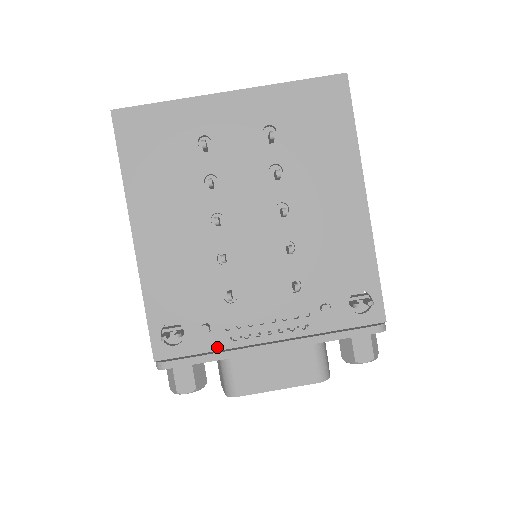
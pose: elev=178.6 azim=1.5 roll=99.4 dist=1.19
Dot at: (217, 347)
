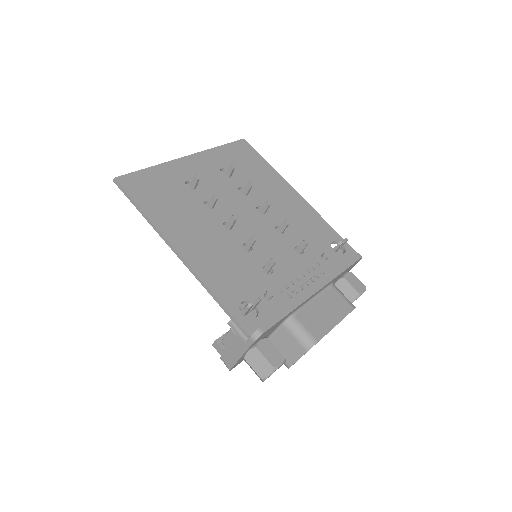
Dot at: (283, 306)
